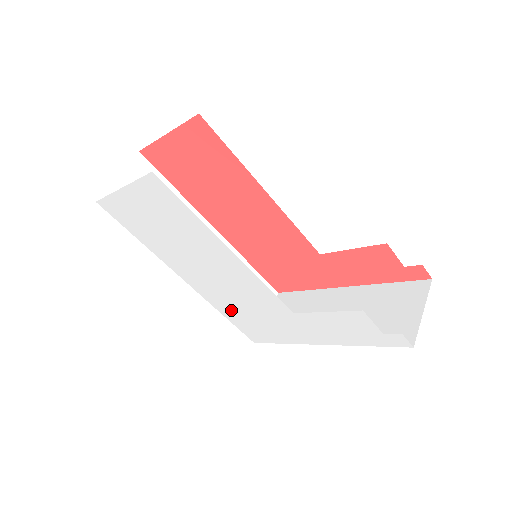
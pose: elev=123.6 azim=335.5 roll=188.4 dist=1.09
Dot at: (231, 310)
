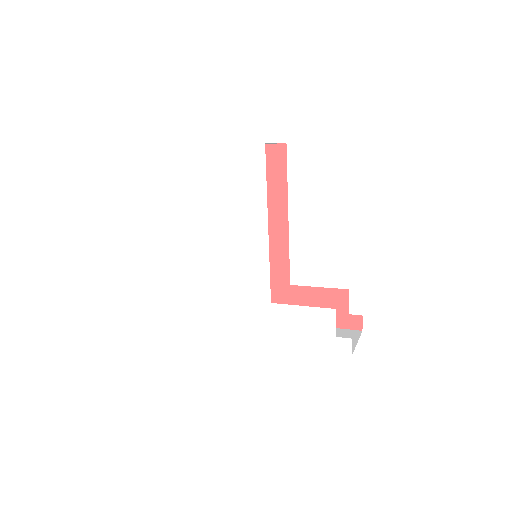
Dot at: (208, 290)
